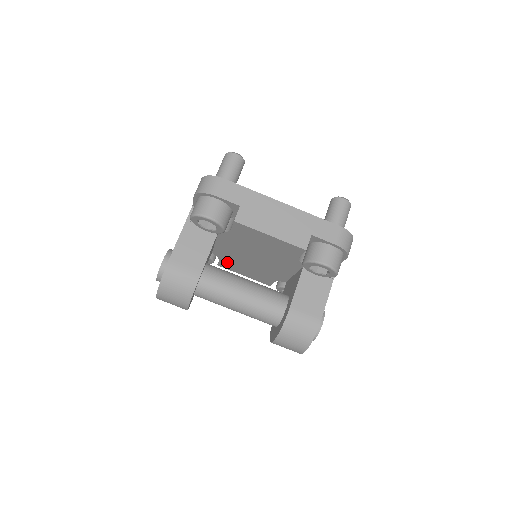
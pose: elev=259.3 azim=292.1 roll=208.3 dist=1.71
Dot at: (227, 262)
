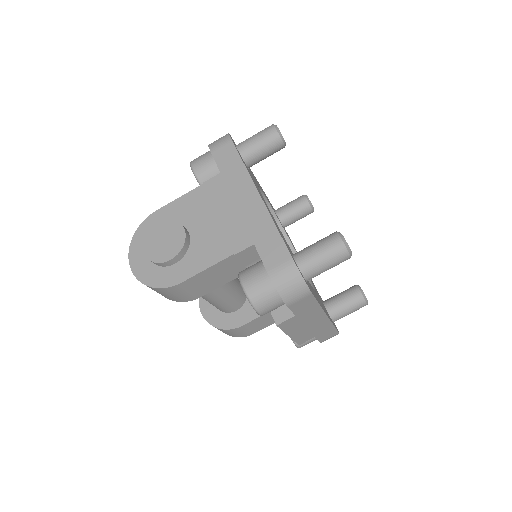
Dot at: occluded
